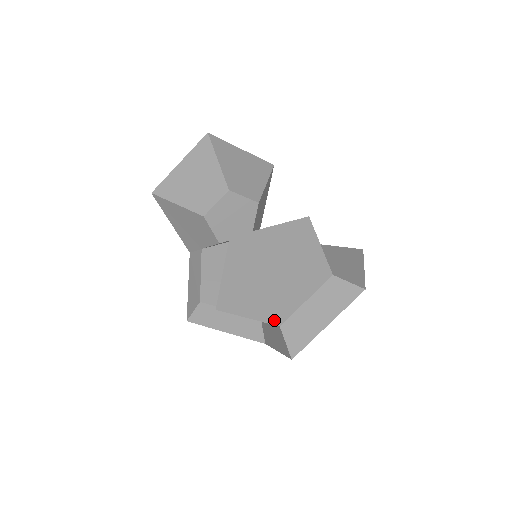
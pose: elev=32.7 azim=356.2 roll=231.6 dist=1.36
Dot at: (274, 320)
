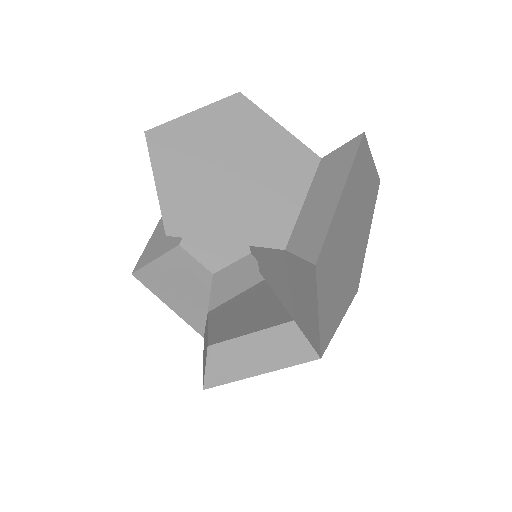
Dot at: (270, 241)
